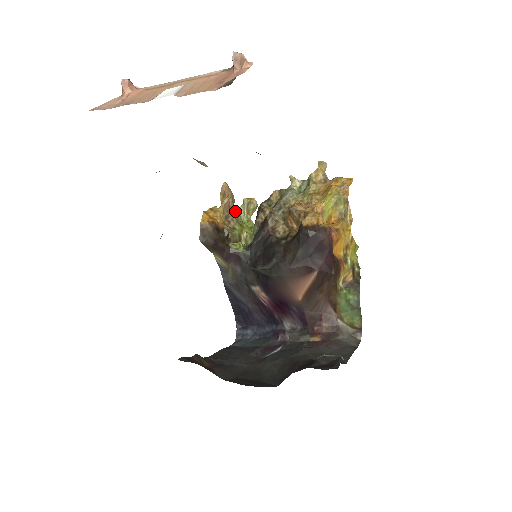
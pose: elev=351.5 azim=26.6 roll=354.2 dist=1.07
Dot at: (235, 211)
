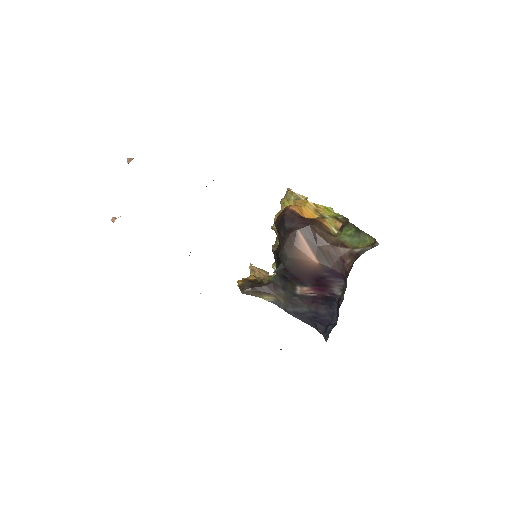
Dot at: occluded
